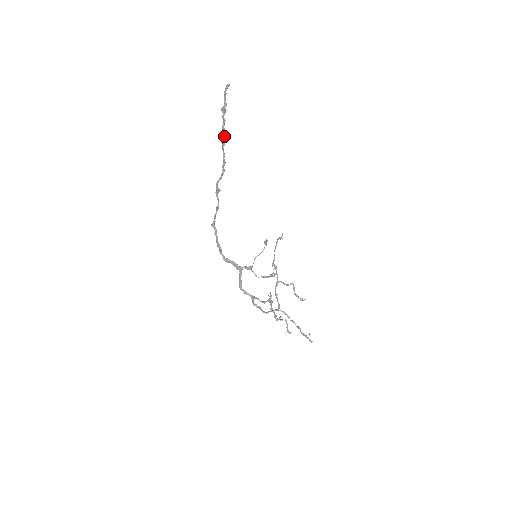
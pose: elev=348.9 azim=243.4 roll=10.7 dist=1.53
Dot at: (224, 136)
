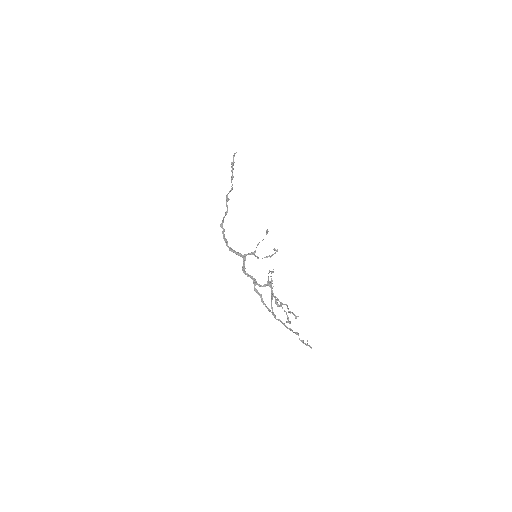
Dot at: (232, 175)
